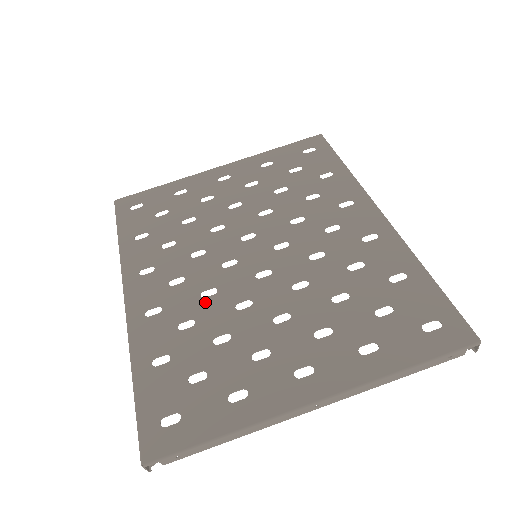
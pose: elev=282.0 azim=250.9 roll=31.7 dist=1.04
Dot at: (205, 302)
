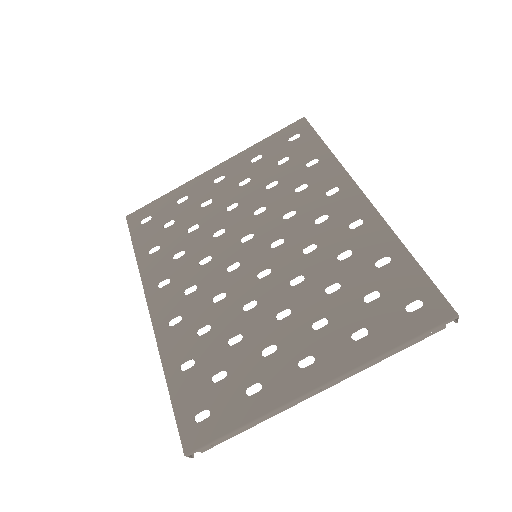
Dot at: (217, 307)
